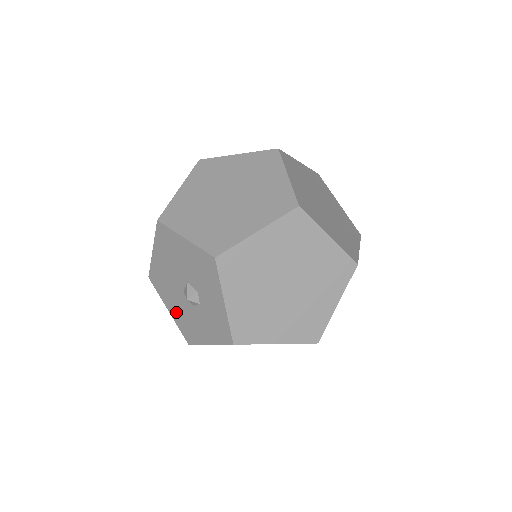
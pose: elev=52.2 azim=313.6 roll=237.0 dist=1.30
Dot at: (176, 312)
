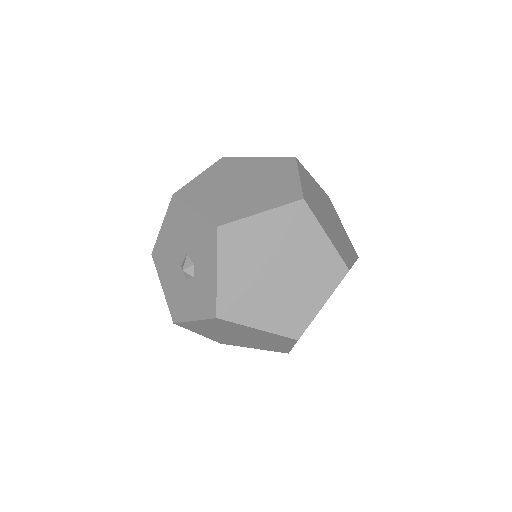
Dot at: (169, 288)
